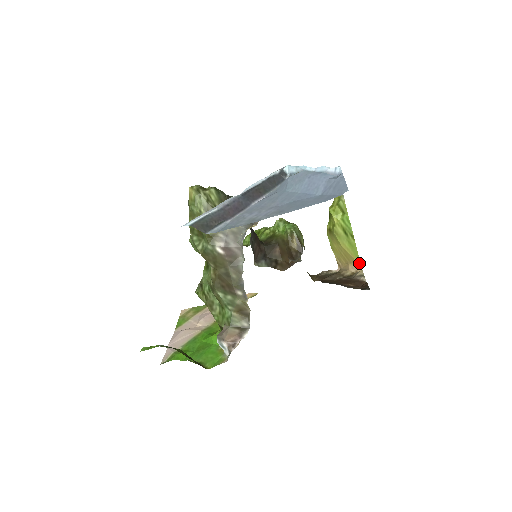
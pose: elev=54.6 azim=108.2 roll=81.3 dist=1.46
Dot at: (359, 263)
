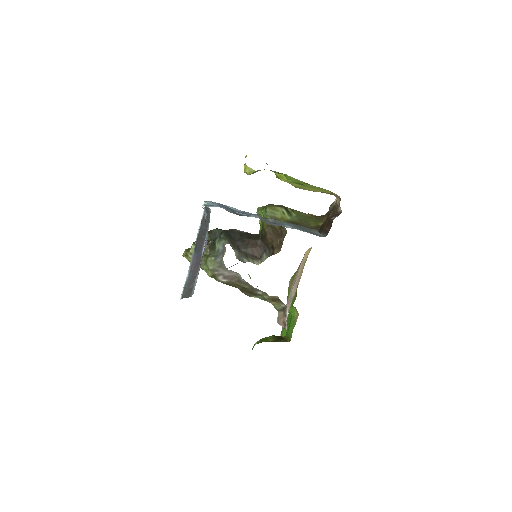
Dot at: (334, 193)
